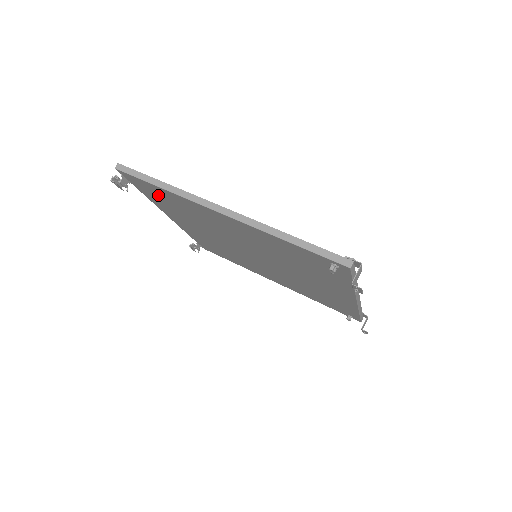
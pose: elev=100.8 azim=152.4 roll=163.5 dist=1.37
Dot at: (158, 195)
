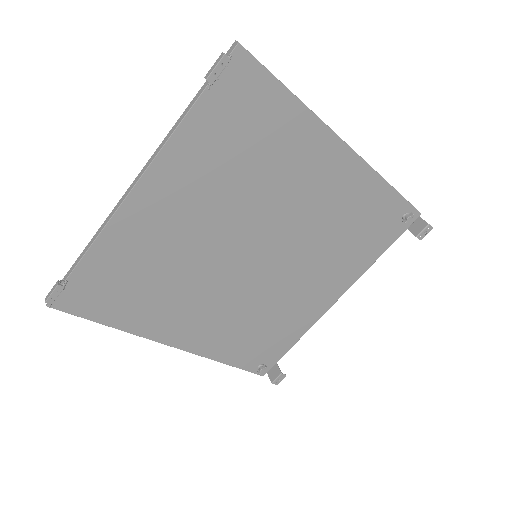
Dot at: (246, 116)
